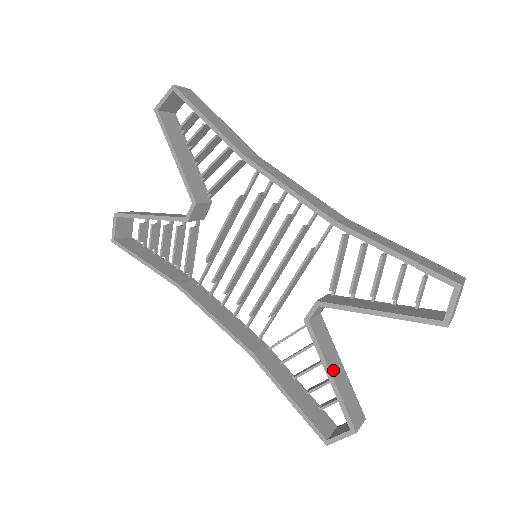
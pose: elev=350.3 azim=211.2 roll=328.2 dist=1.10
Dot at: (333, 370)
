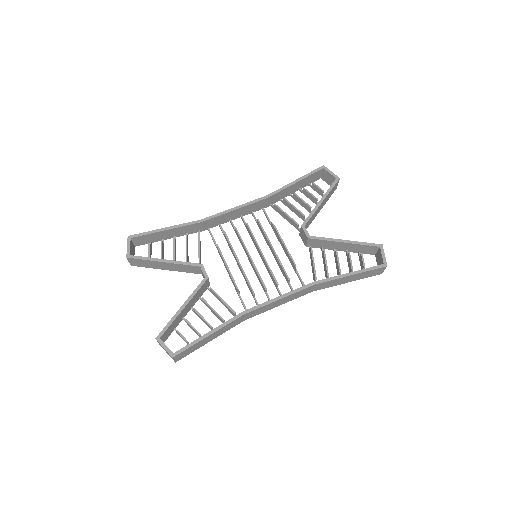
Dot at: (343, 242)
